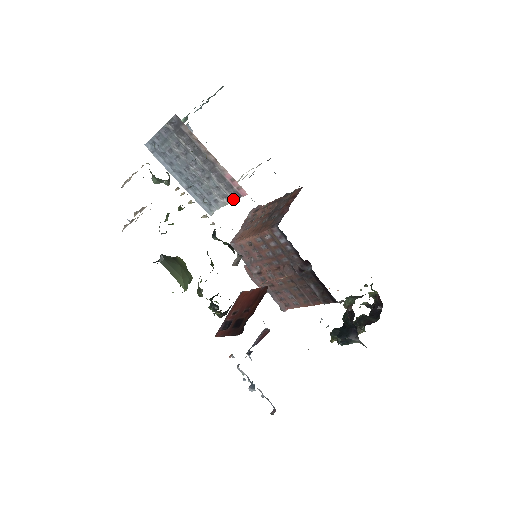
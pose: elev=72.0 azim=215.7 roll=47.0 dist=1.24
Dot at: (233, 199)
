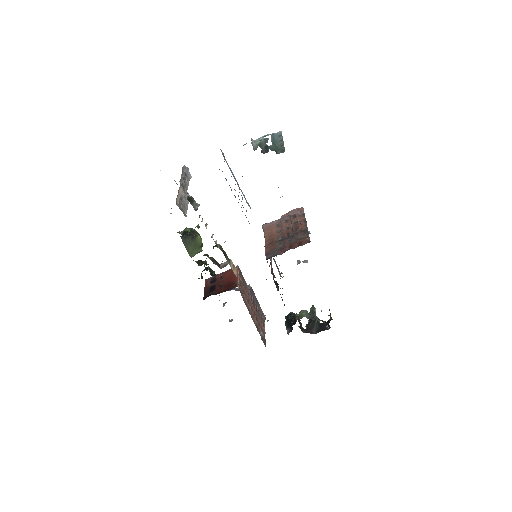
Dot at: occluded
